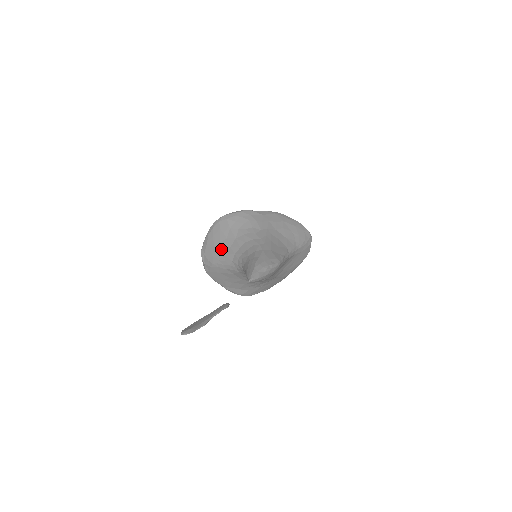
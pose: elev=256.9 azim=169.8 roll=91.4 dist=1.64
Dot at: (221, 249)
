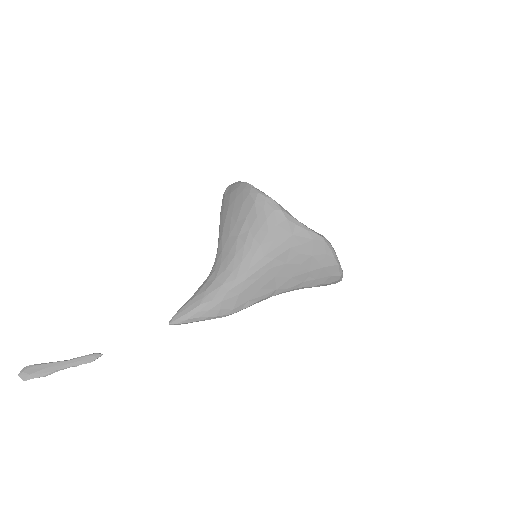
Dot at: (226, 223)
